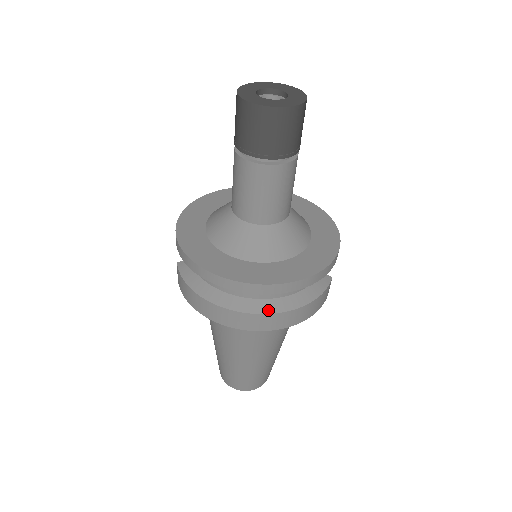
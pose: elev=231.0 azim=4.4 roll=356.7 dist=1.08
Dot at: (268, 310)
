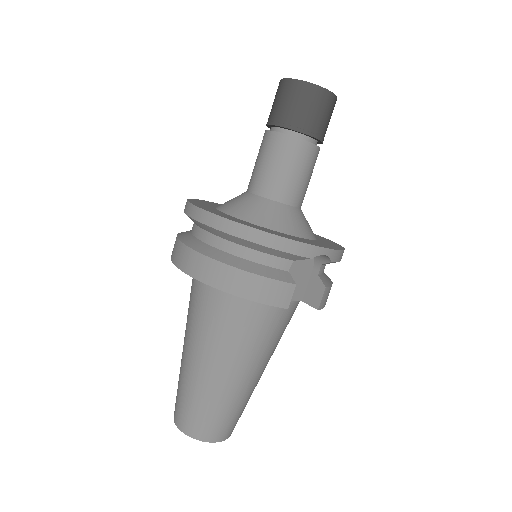
Dot at: (204, 252)
